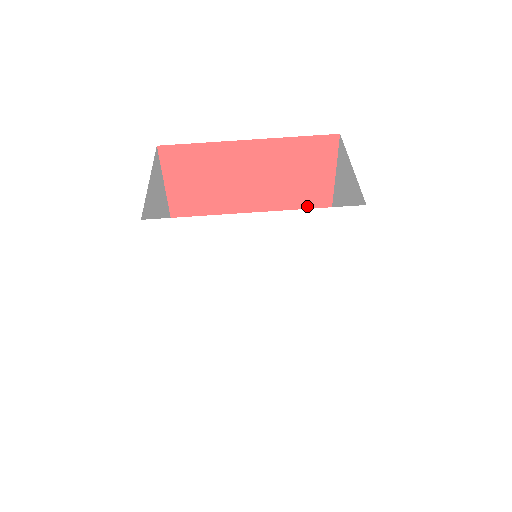
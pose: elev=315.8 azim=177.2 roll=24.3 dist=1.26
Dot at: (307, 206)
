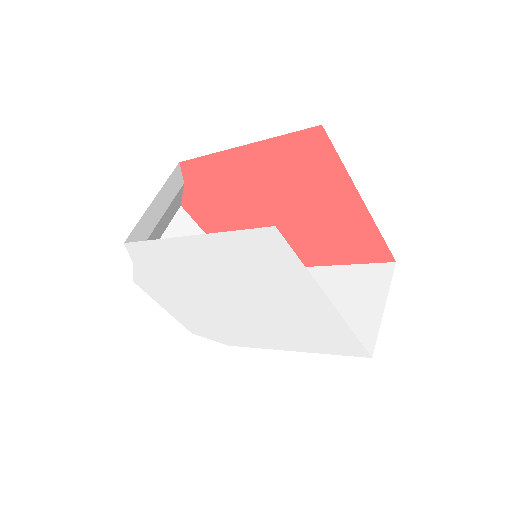
Dot at: (313, 250)
